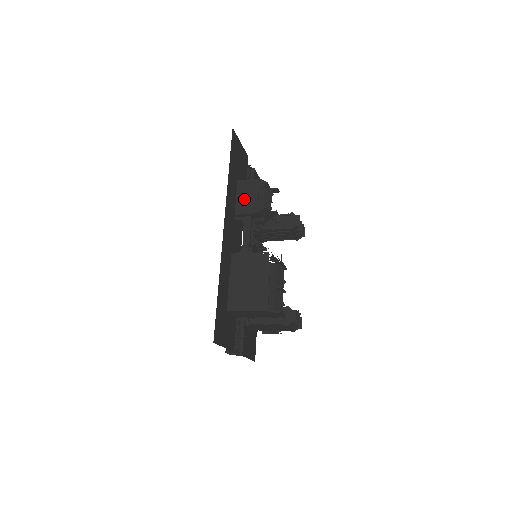
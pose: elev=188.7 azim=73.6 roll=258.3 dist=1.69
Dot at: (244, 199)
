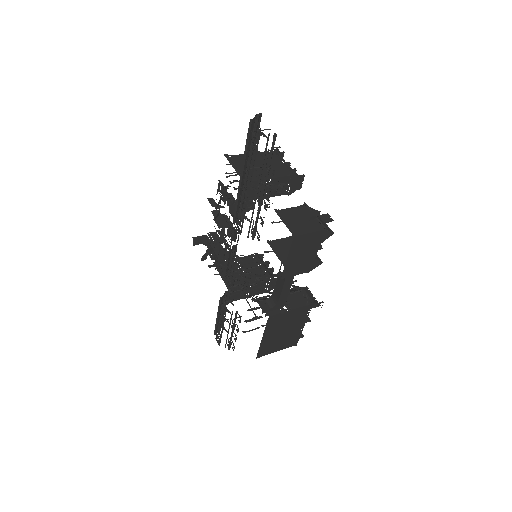
Dot at: (298, 259)
